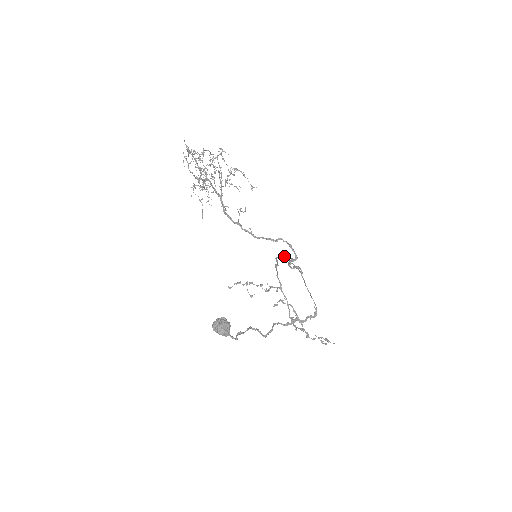
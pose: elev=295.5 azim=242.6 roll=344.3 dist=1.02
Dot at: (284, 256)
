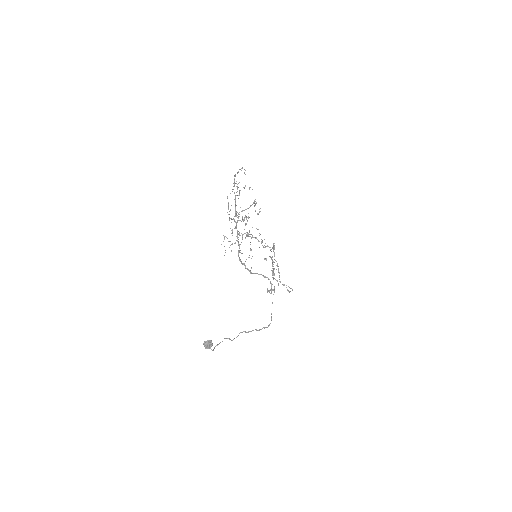
Dot at: occluded
